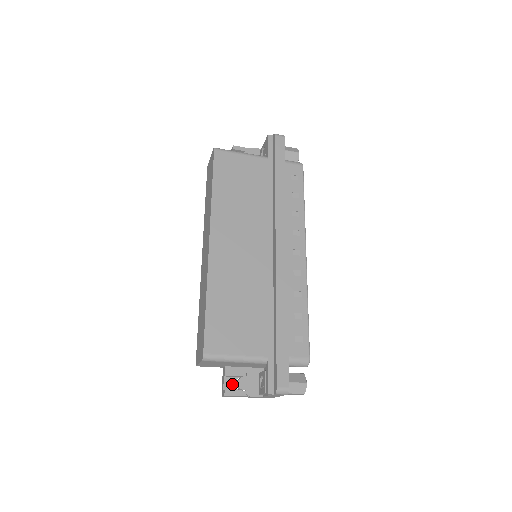
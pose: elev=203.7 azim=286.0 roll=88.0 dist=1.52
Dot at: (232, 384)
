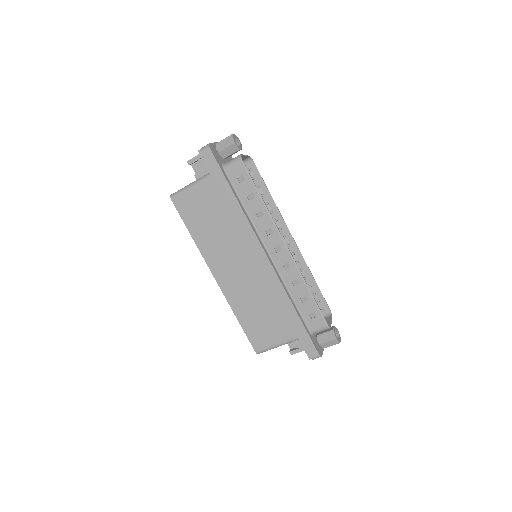
Dot at: occluded
